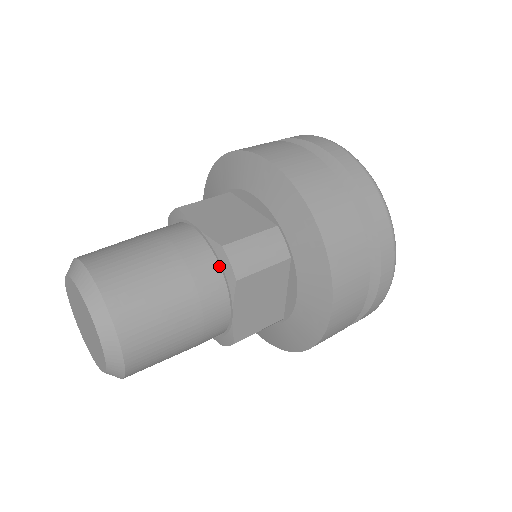
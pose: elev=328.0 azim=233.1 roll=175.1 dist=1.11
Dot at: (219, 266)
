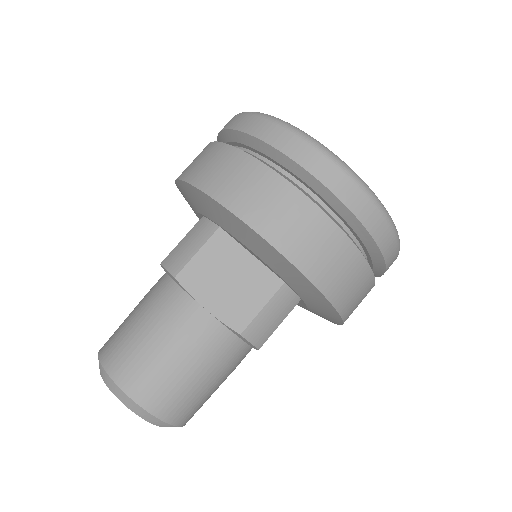
Dot at: (239, 338)
